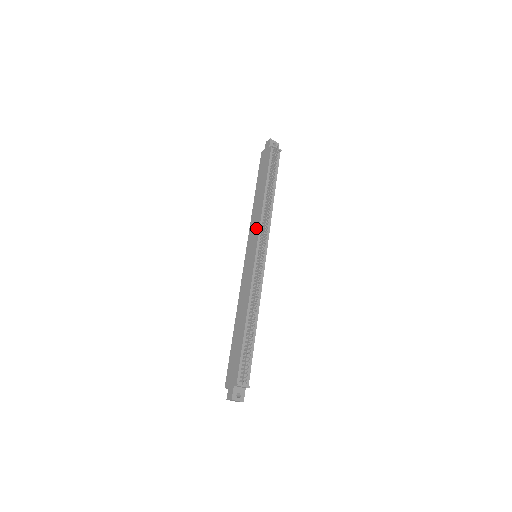
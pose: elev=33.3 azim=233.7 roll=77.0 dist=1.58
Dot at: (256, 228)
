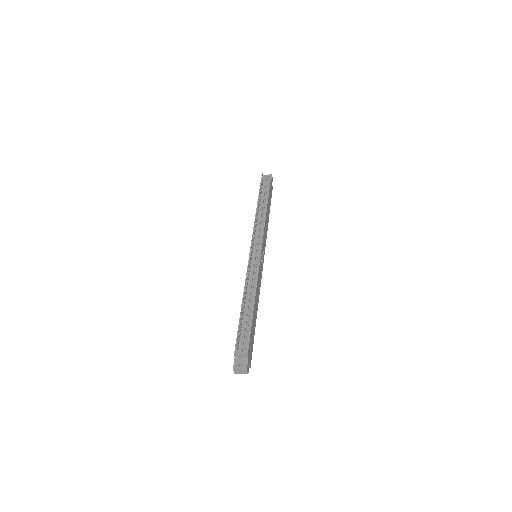
Dot at: occluded
